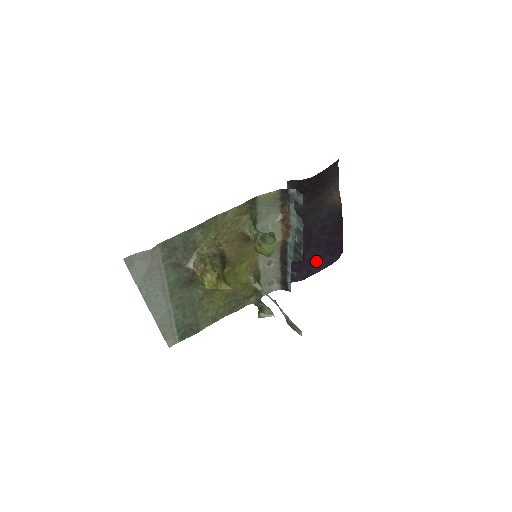
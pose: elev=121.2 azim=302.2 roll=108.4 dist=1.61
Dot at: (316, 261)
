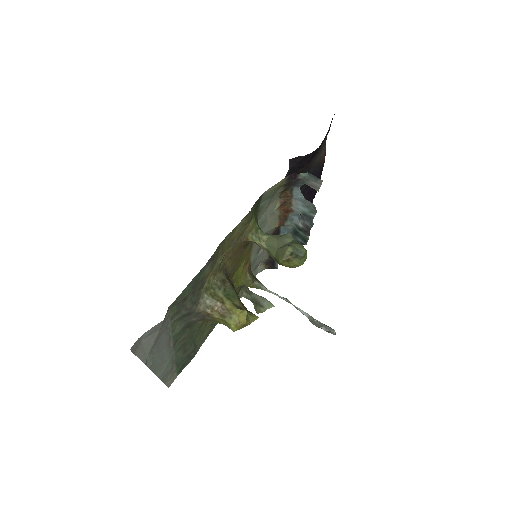
Dot at: occluded
